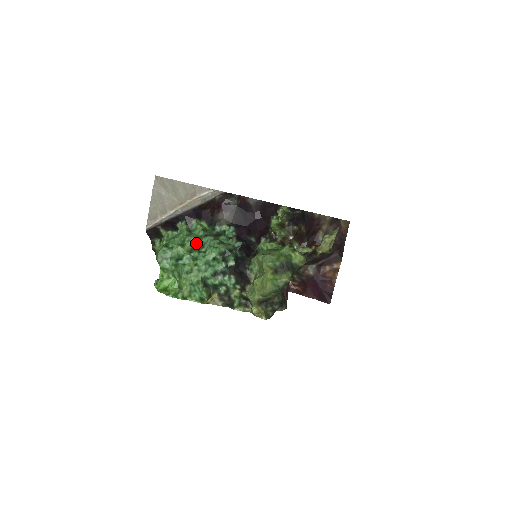
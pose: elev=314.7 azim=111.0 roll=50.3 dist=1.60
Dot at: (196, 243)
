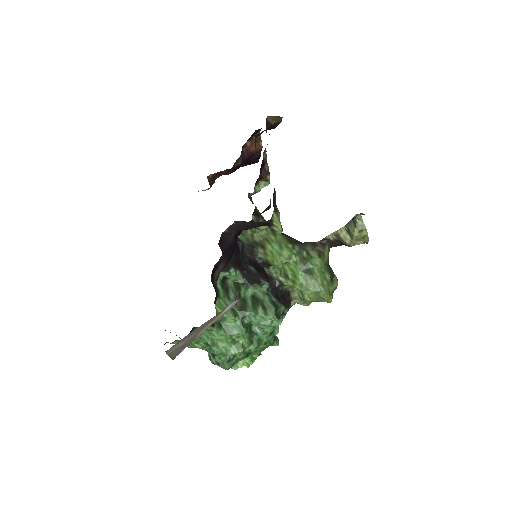
Dot at: (247, 332)
